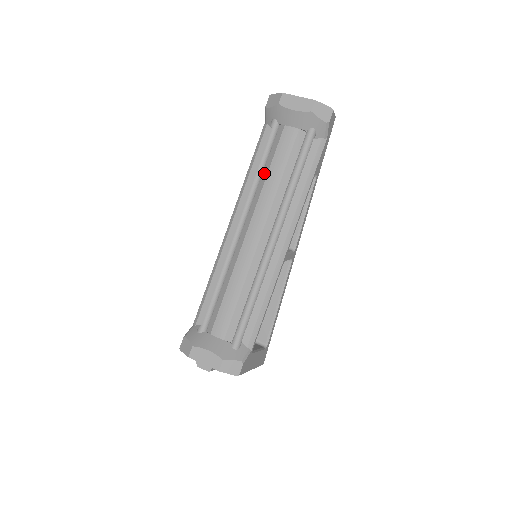
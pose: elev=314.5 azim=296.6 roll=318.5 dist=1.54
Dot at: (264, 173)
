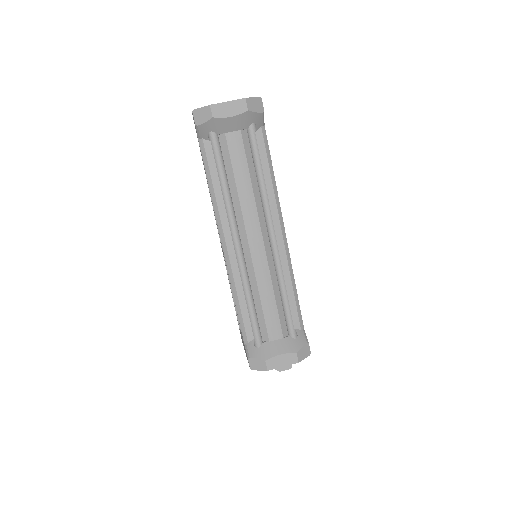
Dot at: (231, 186)
